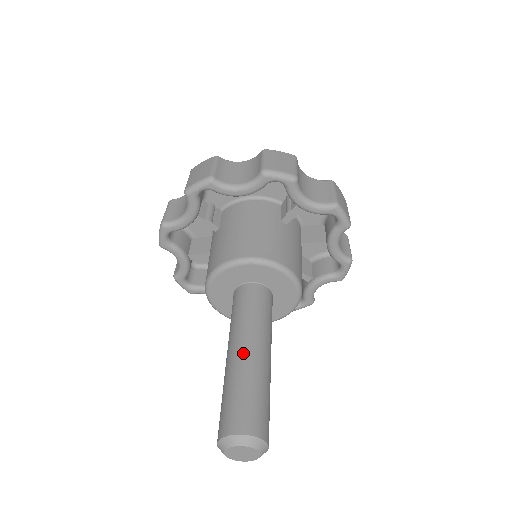
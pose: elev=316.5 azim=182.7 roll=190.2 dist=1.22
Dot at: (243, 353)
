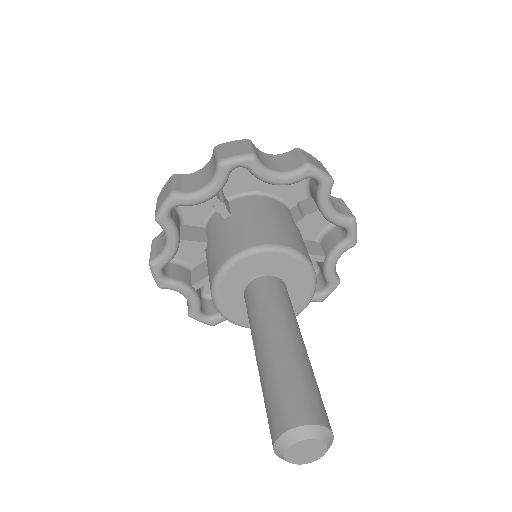
Dot at: (289, 341)
